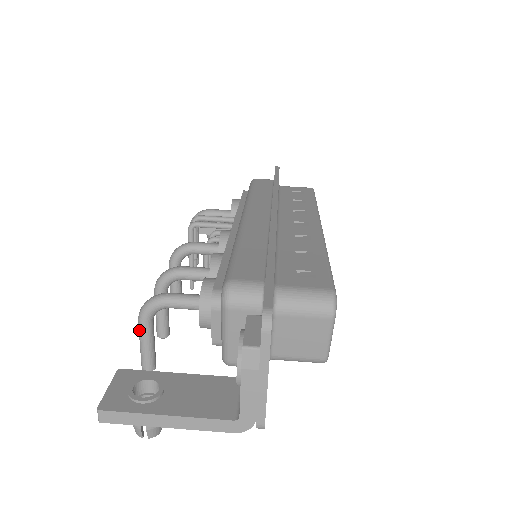
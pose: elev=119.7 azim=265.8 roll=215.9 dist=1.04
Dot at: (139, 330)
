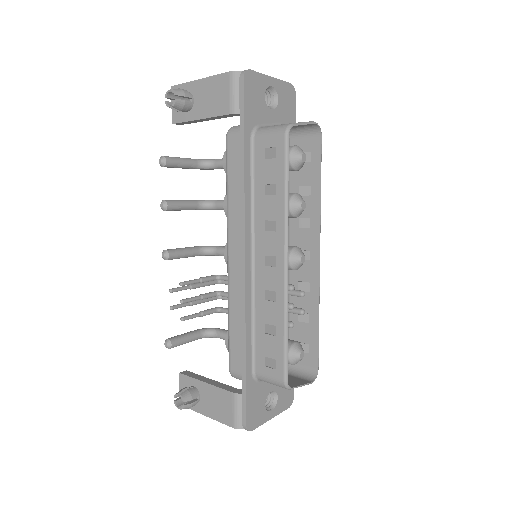
Dot at: occluded
